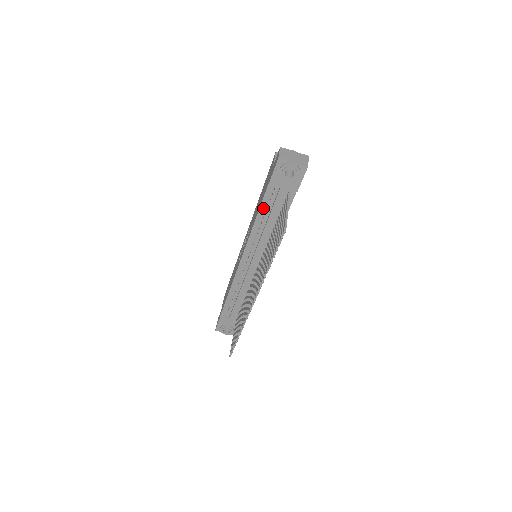
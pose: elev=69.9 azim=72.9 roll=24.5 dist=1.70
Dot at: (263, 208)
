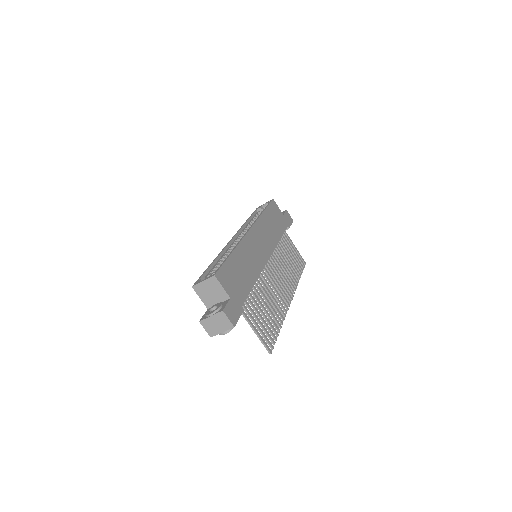
Dot at: occluded
